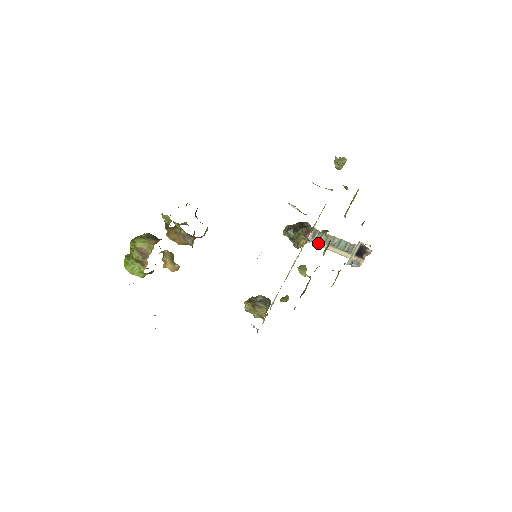
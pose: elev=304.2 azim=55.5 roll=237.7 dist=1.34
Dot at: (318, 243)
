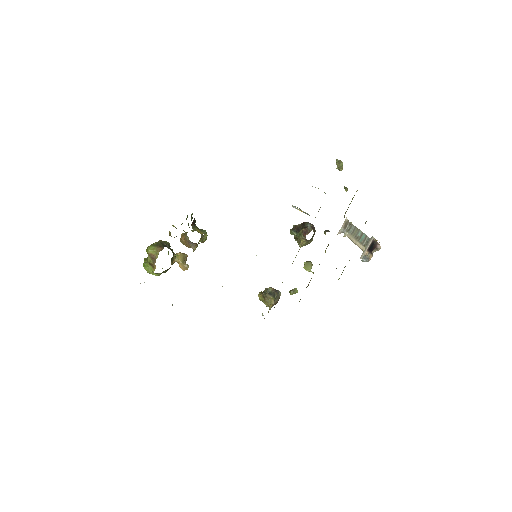
Dot at: (347, 234)
